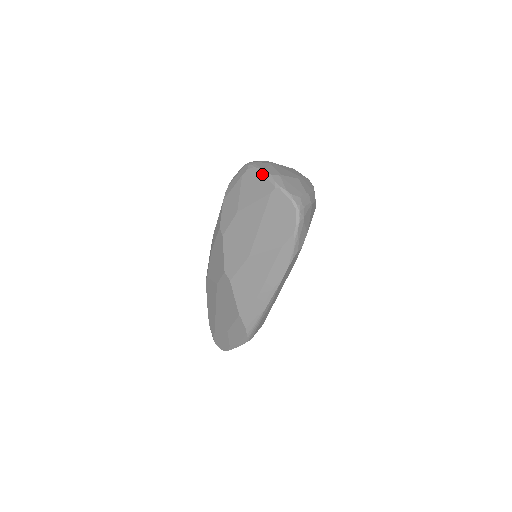
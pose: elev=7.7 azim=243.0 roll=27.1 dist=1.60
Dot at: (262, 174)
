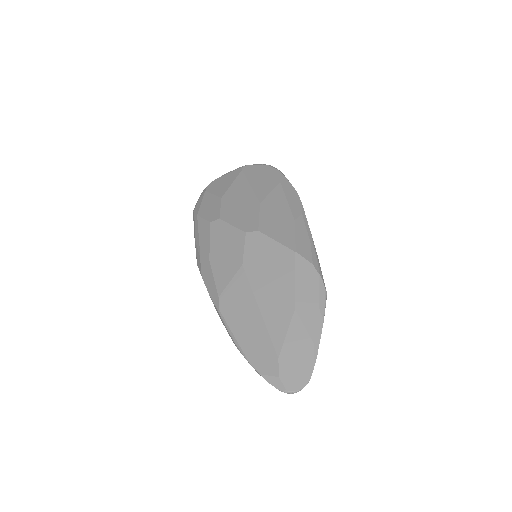
Dot at: (224, 175)
